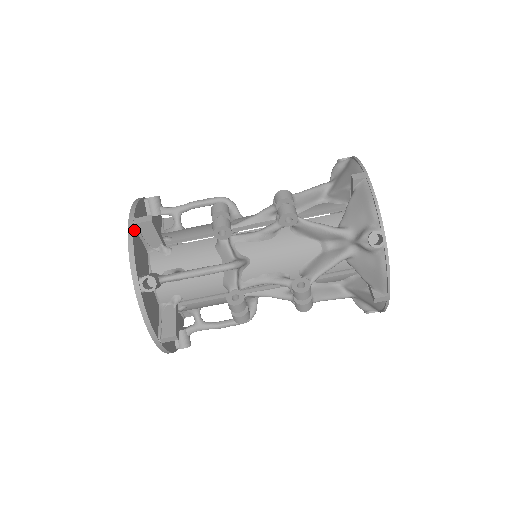
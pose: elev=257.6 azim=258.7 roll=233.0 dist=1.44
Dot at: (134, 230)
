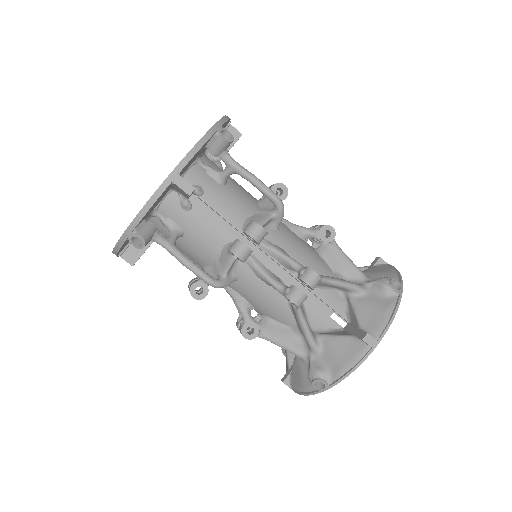
Dot at: (228, 123)
